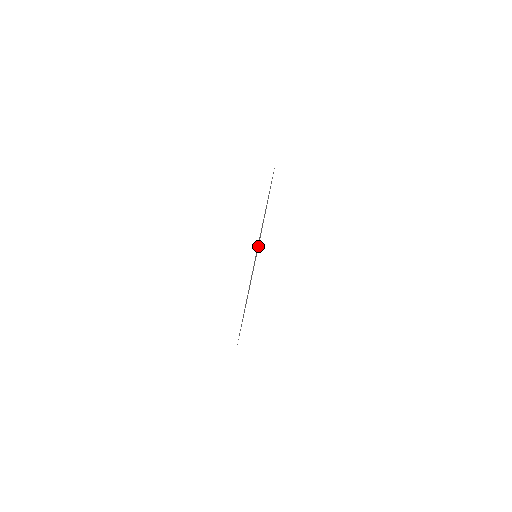
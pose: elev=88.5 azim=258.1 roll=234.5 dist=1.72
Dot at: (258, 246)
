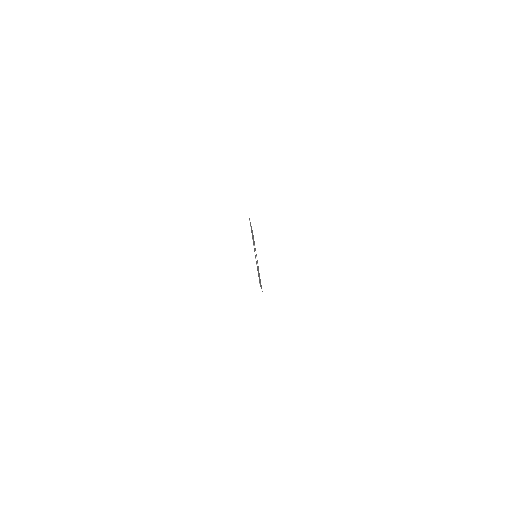
Dot at: occluded
